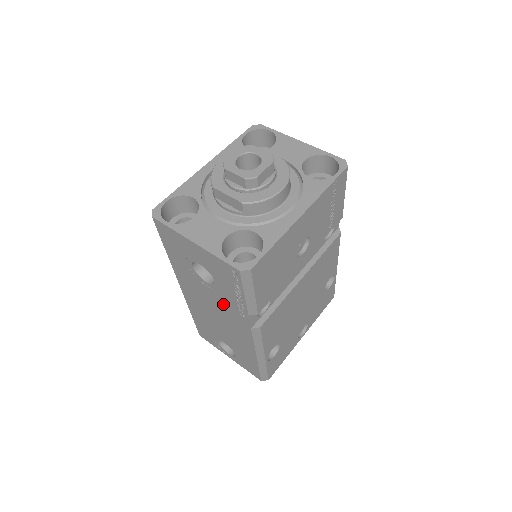
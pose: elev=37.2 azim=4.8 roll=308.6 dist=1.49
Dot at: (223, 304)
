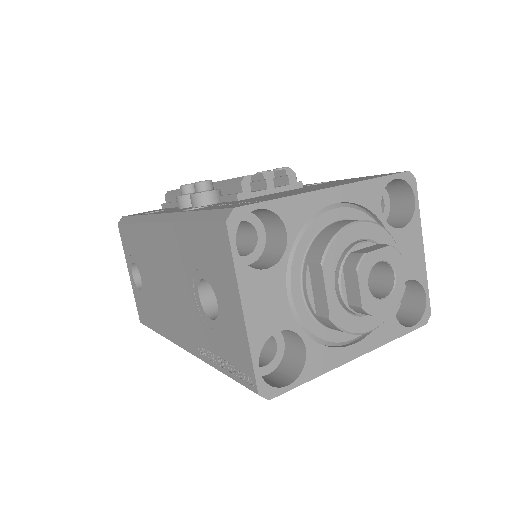
Dot at: (190, 316)
